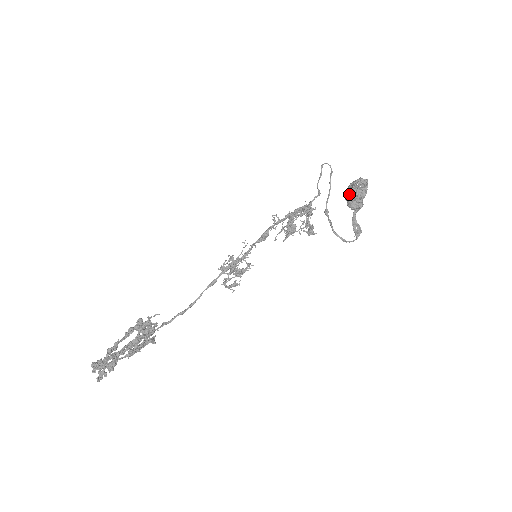
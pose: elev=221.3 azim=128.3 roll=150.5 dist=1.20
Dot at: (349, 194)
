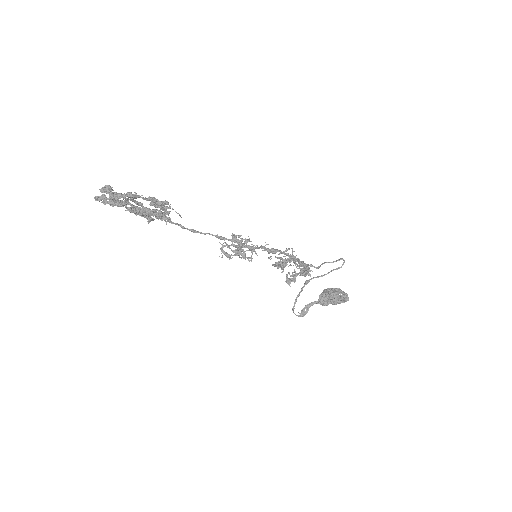
Dot at: (331, 292)
